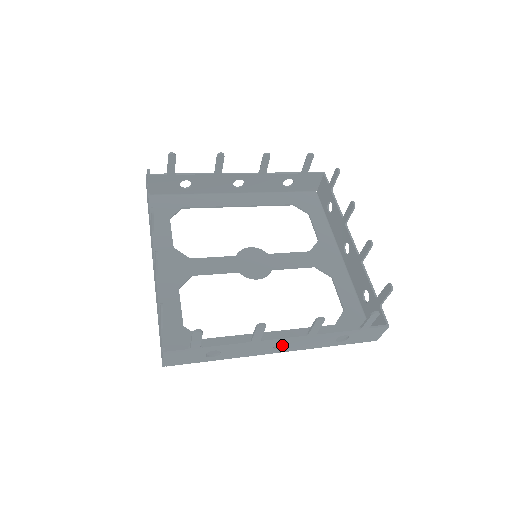
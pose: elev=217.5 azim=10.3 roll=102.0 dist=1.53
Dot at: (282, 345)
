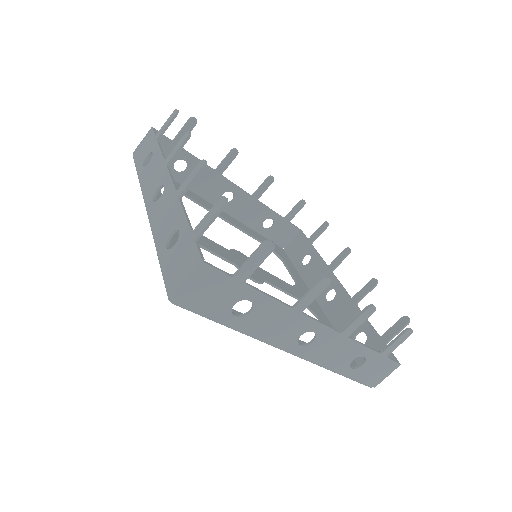
Dot at: occluded
